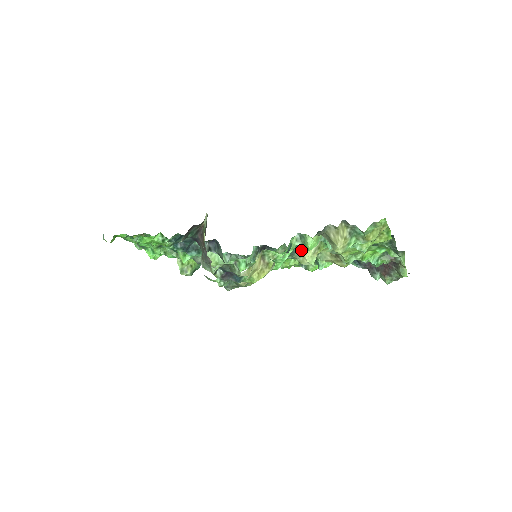
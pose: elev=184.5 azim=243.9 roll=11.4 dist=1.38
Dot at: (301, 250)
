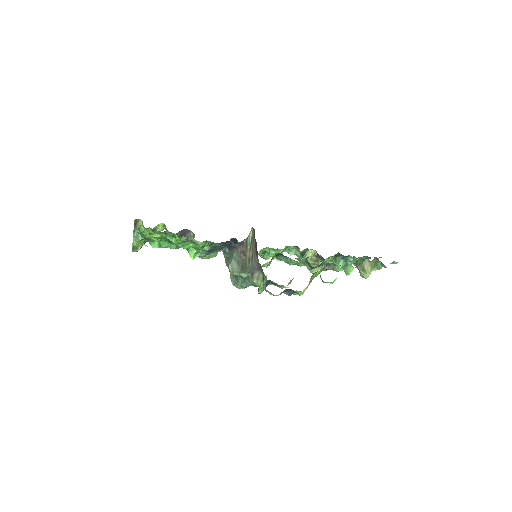
Dot at: (321, 266)
